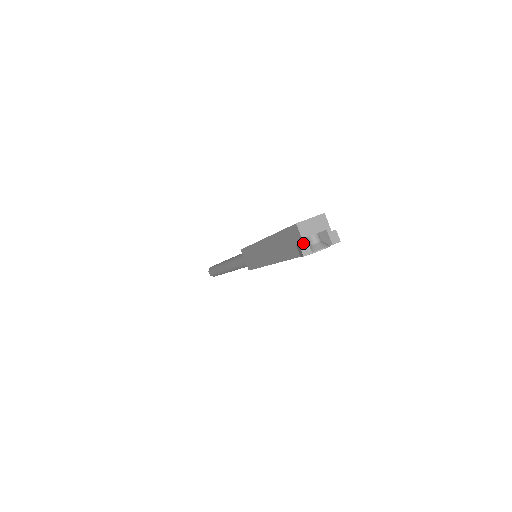
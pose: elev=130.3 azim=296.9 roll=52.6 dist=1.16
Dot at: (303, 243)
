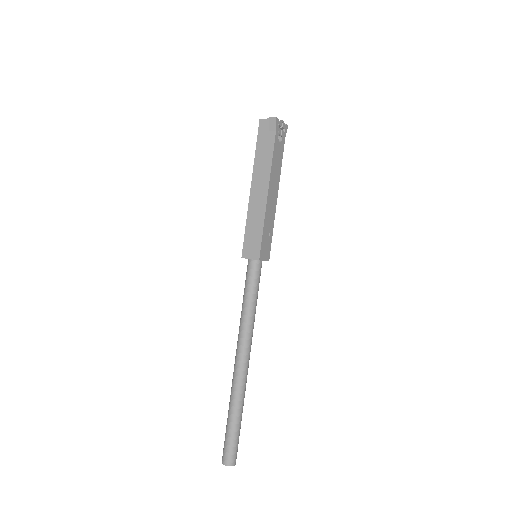
Dot at: (271, 118)
